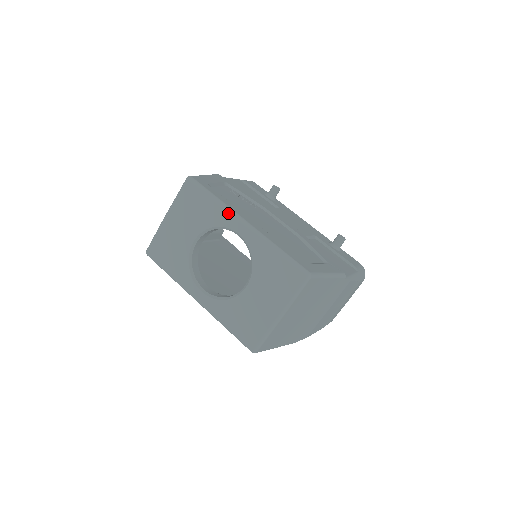
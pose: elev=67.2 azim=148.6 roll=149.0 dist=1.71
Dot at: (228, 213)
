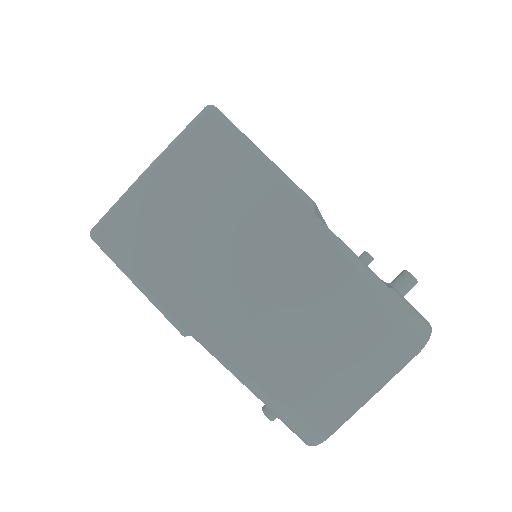
Dot at: occluded
